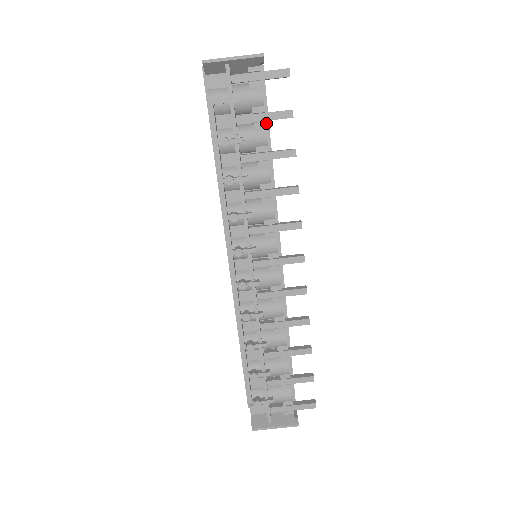
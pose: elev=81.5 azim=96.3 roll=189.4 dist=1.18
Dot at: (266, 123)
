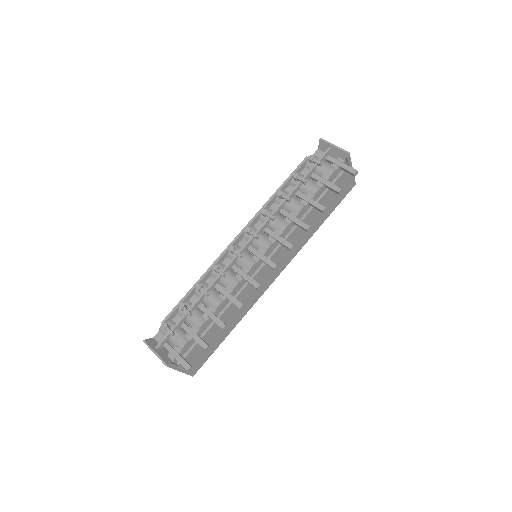
Dot at: (325, 191)
